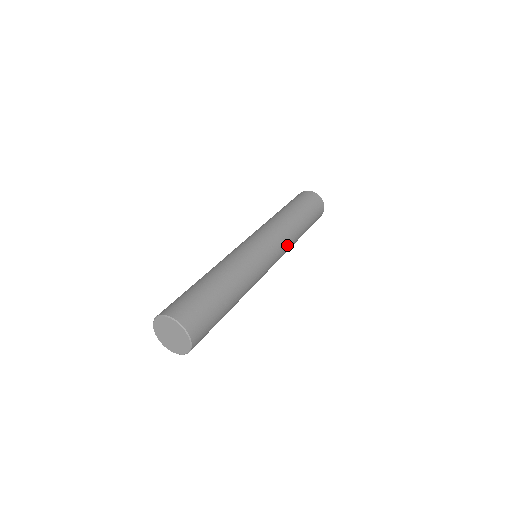
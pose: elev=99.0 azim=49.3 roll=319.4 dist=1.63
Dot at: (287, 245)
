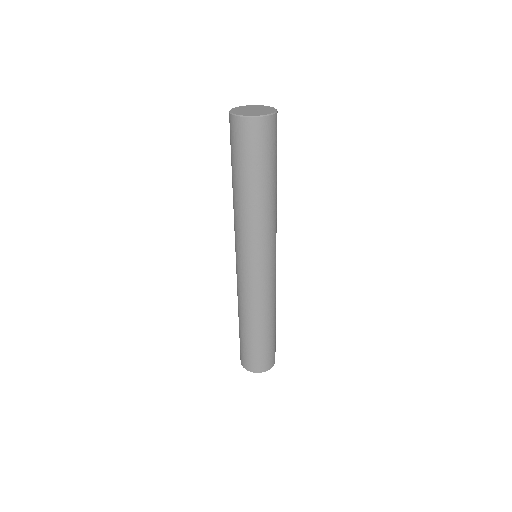
Dot at: (272, 291)
